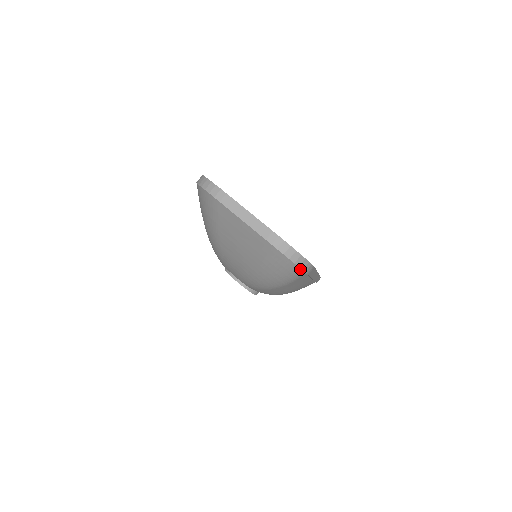
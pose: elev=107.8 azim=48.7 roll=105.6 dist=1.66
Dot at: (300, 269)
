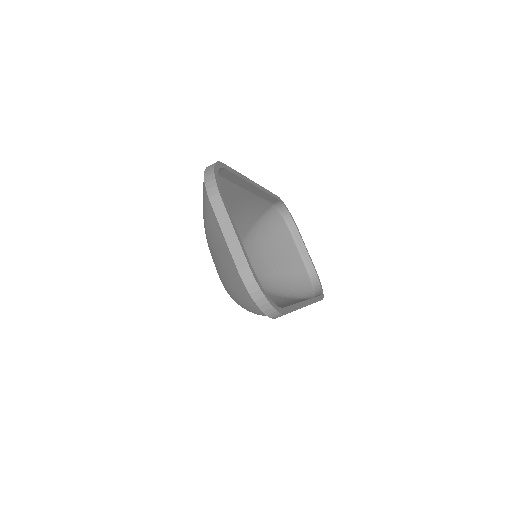
Dot at: (265, 313)
